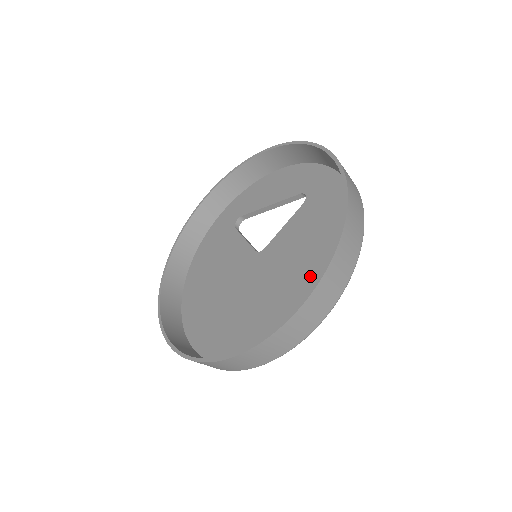
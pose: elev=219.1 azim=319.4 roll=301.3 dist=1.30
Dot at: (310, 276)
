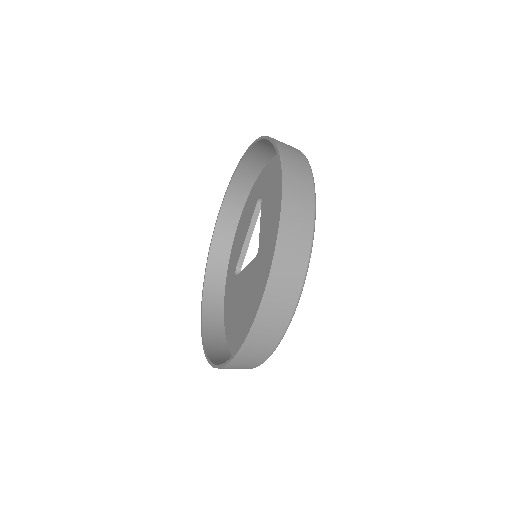
Dot at: occluded
